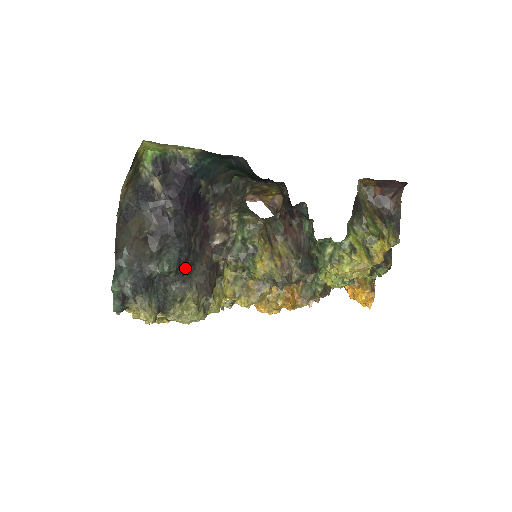
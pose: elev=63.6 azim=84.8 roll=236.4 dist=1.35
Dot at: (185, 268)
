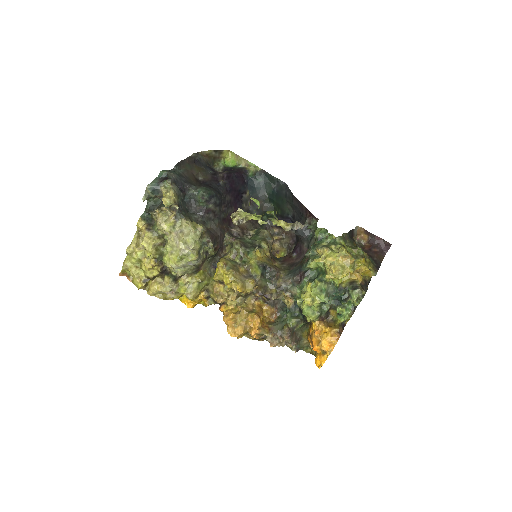
Dot at: (210, 209)
